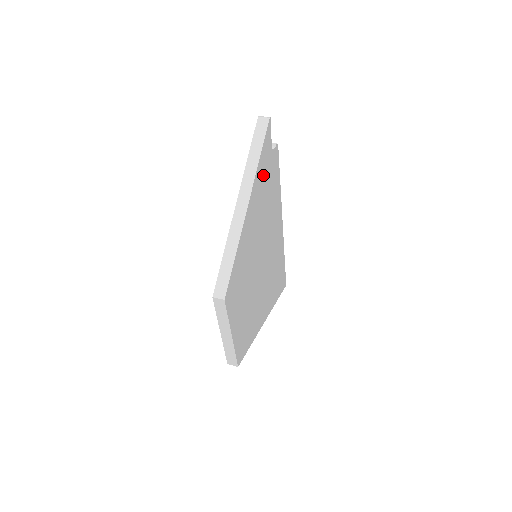
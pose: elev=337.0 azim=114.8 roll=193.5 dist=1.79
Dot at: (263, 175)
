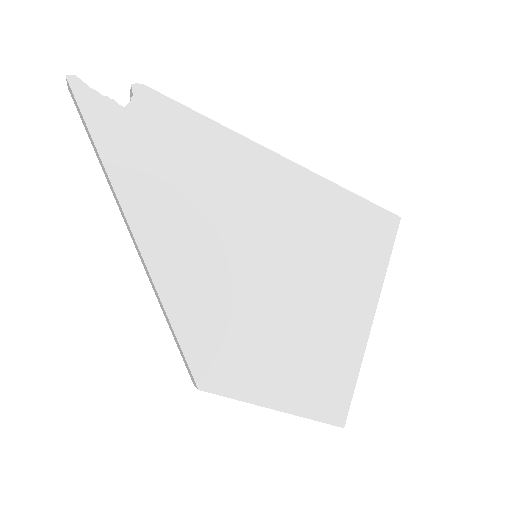
Dot at: (137, 160)
